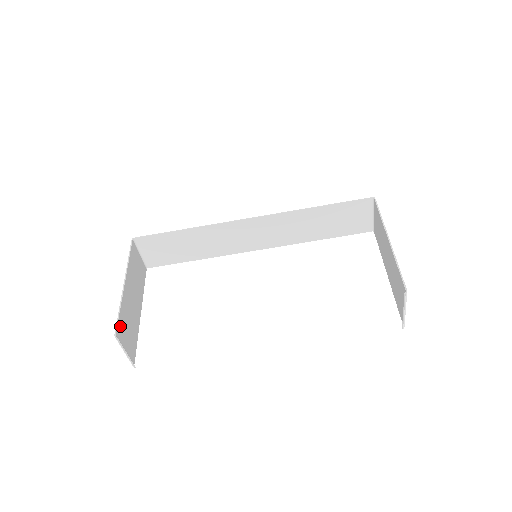
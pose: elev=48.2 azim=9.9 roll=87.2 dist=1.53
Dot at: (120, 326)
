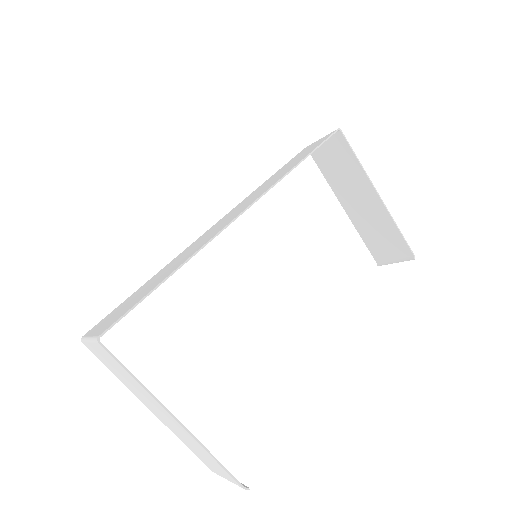
Dot at: (226, 471)
